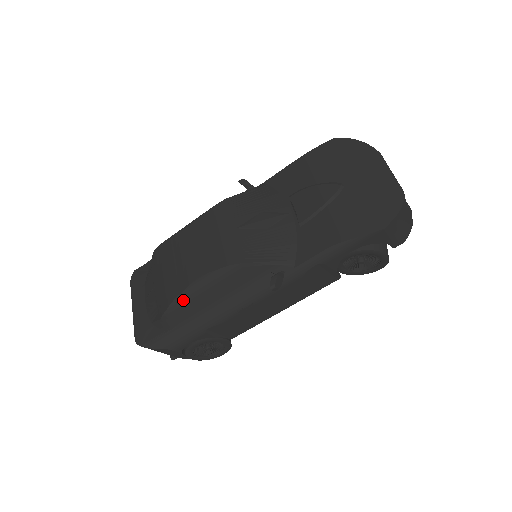
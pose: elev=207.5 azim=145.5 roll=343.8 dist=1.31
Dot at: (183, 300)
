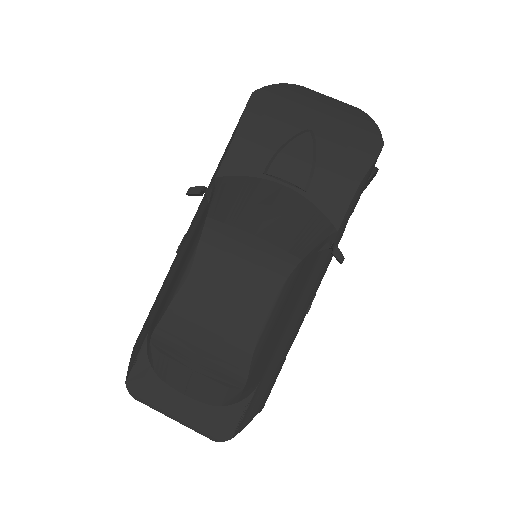
Dot at: (261, 347)
